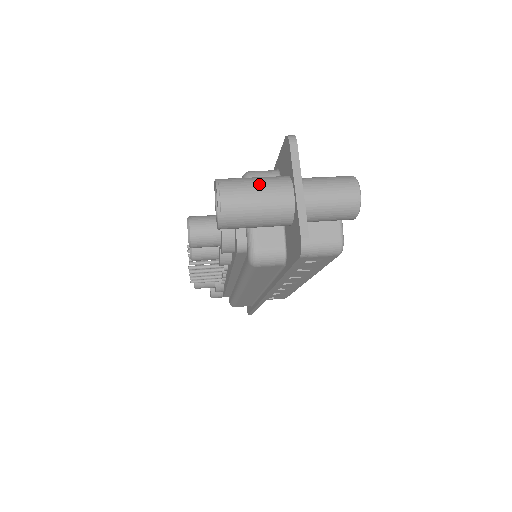
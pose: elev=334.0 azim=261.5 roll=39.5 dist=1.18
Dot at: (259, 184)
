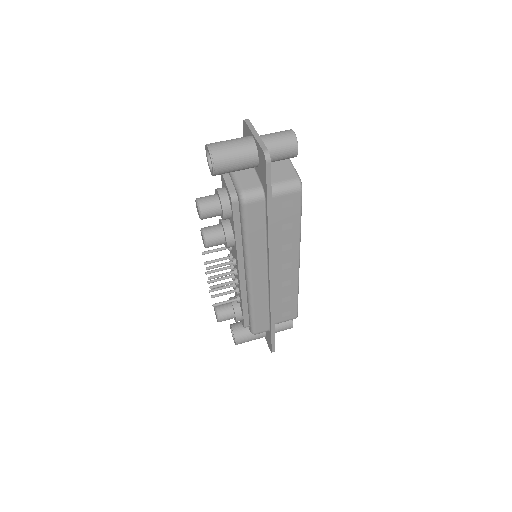
Dot at: (231, 139)
